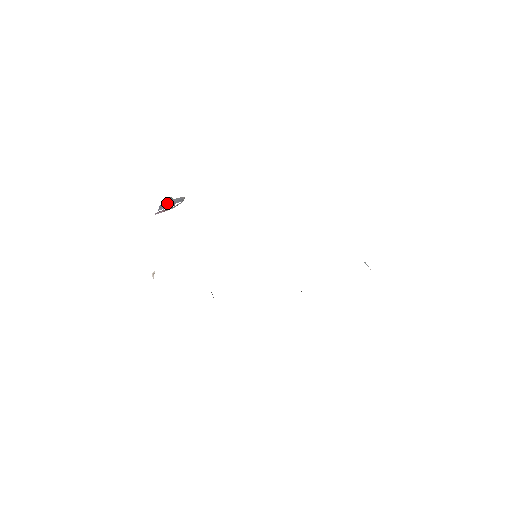
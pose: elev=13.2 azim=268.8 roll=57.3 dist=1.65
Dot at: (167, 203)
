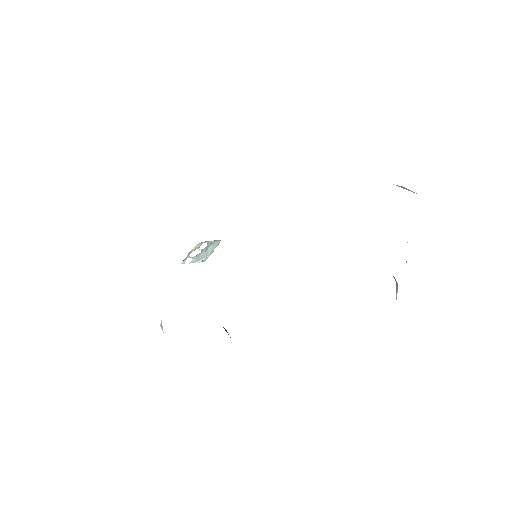
Dot at: occluded
